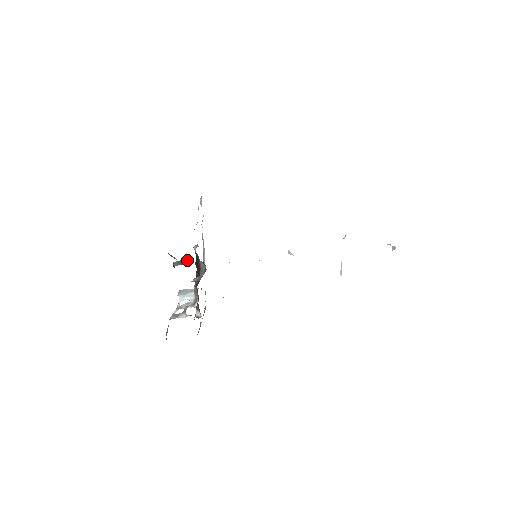
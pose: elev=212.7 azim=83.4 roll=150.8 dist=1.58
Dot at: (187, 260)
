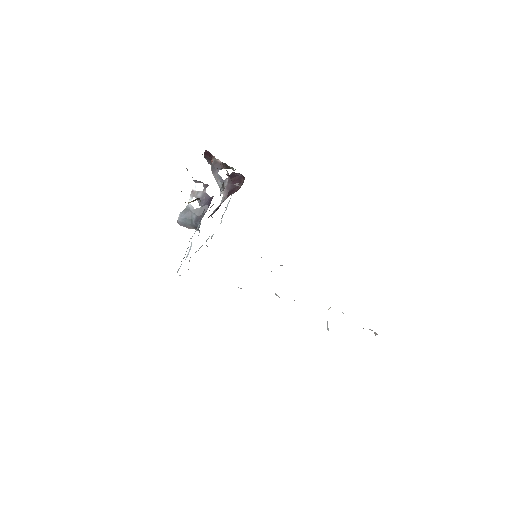
Dot at: occluded
